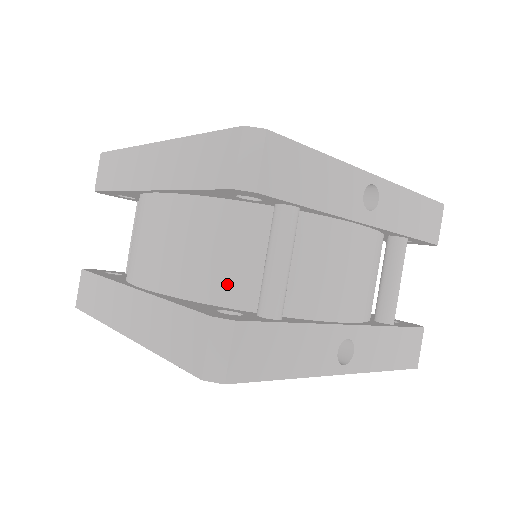
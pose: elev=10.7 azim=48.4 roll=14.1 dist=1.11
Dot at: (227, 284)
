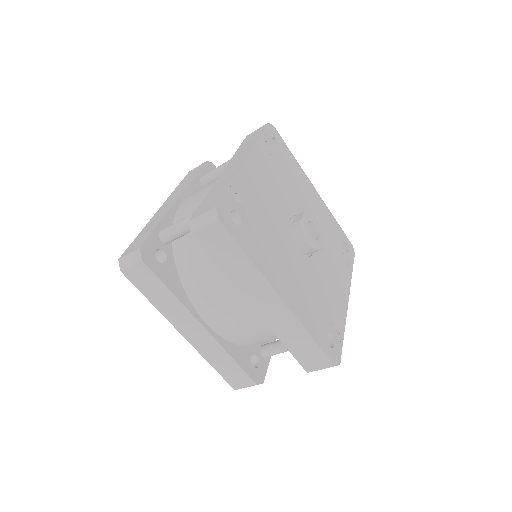
Dot at: (258, 343)
